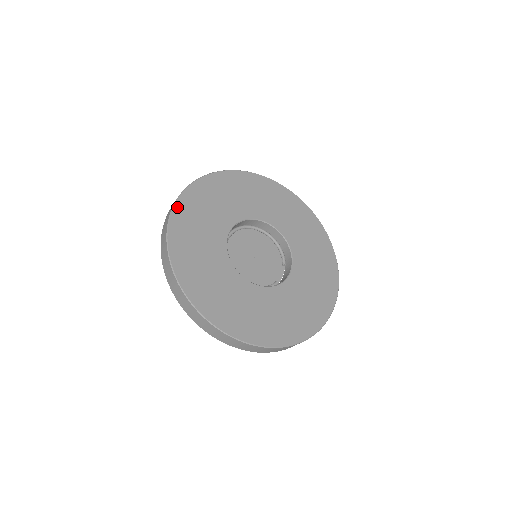
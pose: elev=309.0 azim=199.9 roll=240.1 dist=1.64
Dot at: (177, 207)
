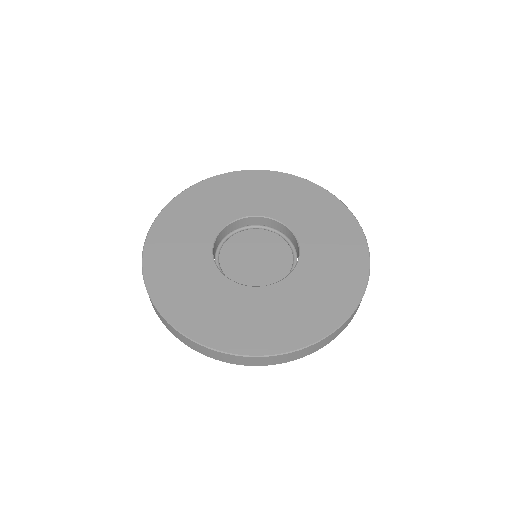
Dot at: (180, 197)
